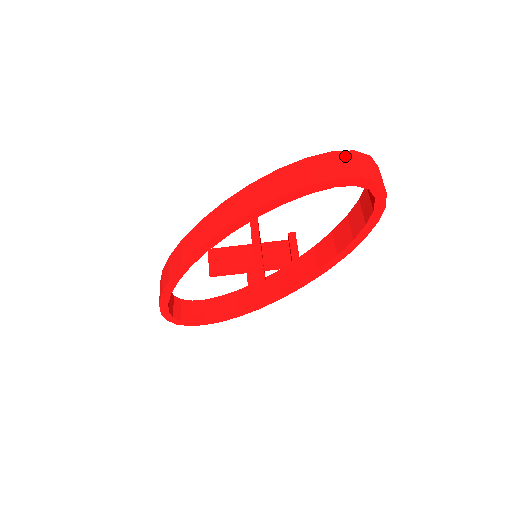
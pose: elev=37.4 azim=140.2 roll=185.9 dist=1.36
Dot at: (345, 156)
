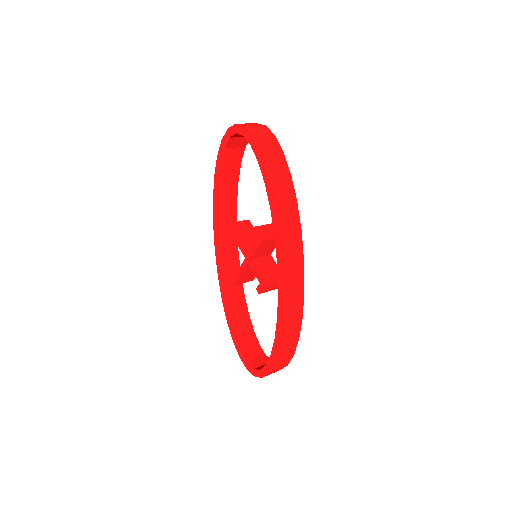
Dot at: occluded
